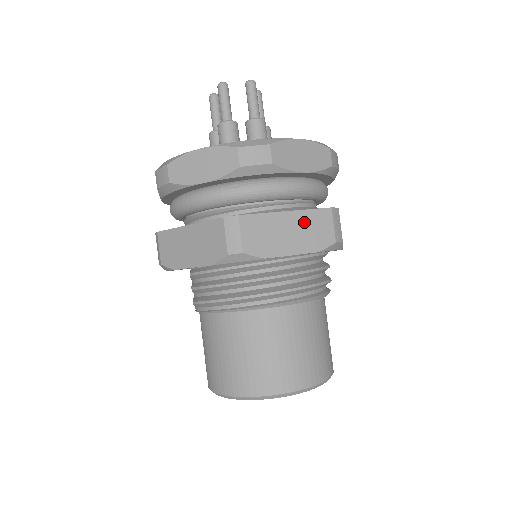
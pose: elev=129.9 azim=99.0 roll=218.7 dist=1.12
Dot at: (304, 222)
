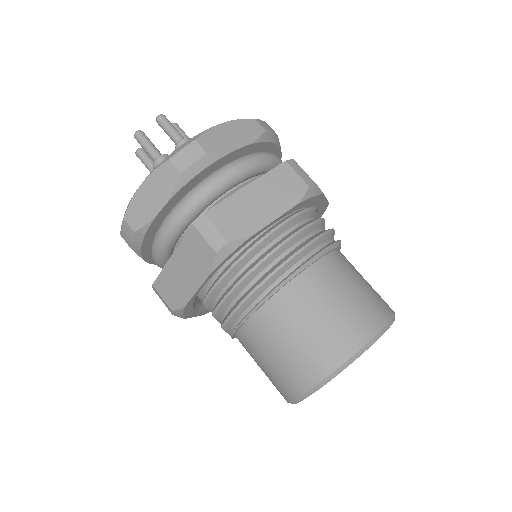
Dot at: (268, 186)
